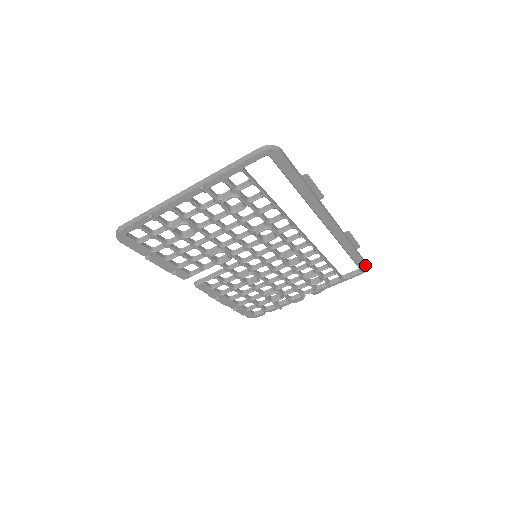
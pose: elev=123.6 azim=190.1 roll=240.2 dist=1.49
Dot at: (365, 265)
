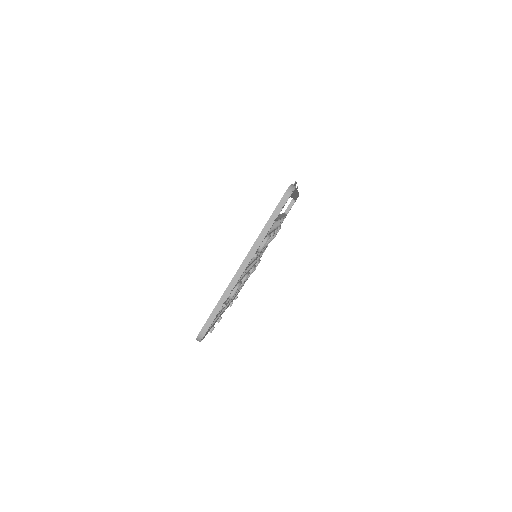
Dot at: occluded
